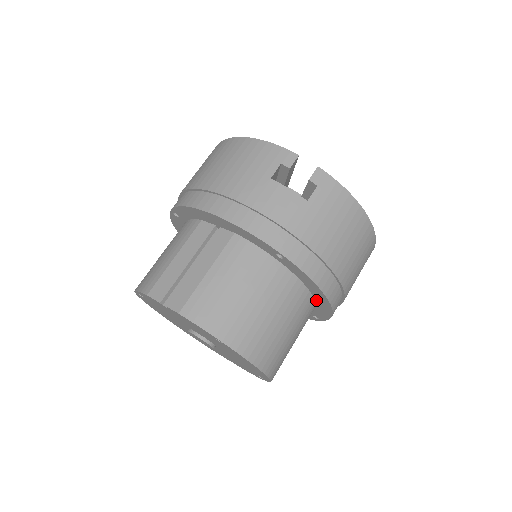
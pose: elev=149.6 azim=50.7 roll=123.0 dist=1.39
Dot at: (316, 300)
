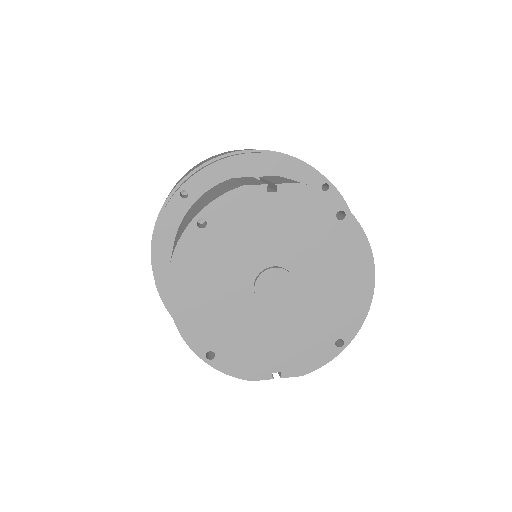
Dot at: occluded
